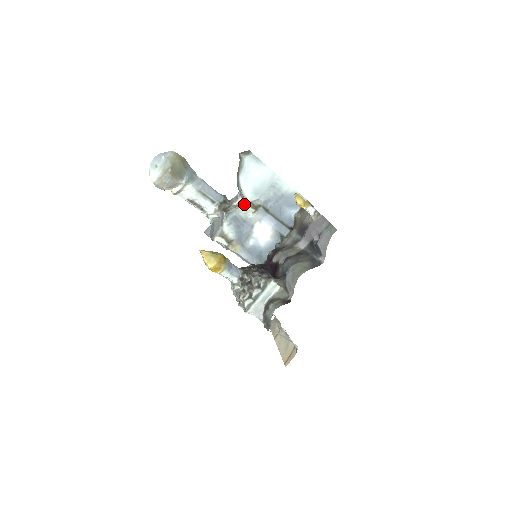
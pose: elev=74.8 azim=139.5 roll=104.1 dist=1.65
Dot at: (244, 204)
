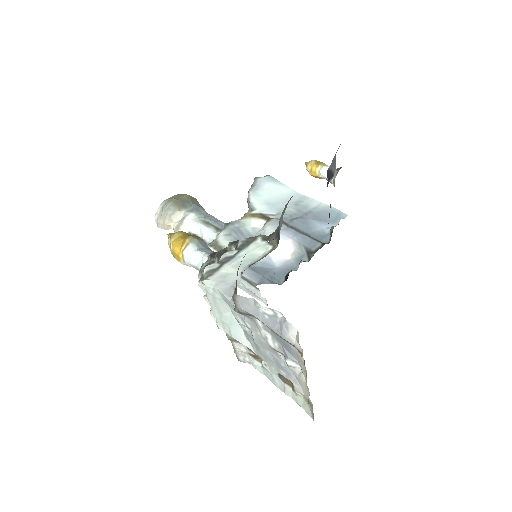
Dot at: (252, 215)
